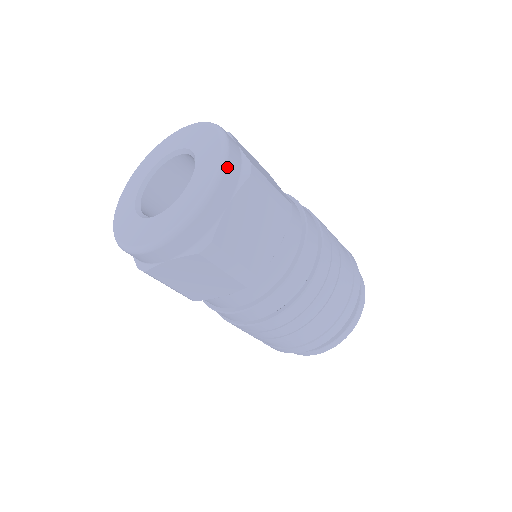
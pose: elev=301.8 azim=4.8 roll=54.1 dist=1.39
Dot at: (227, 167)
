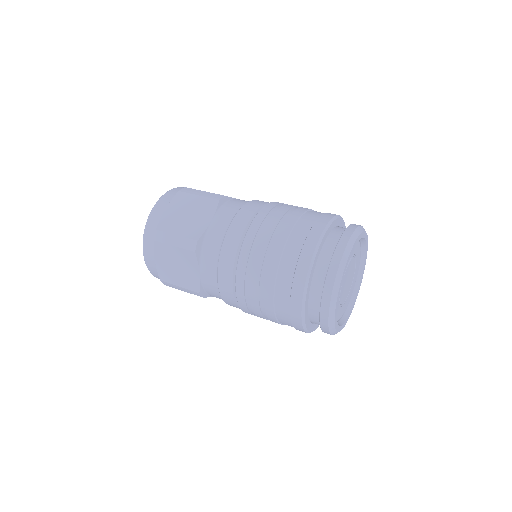
Dot at: (166, 194)
